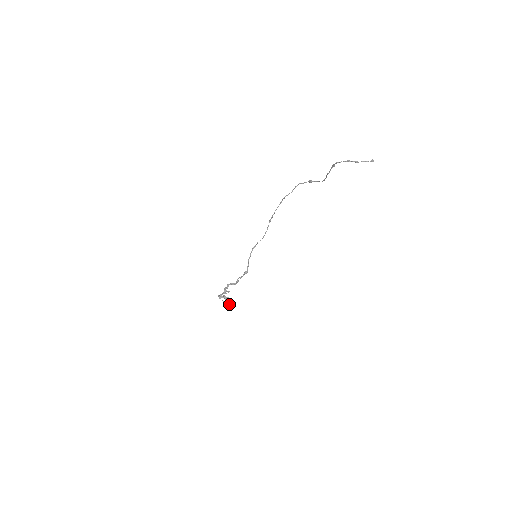
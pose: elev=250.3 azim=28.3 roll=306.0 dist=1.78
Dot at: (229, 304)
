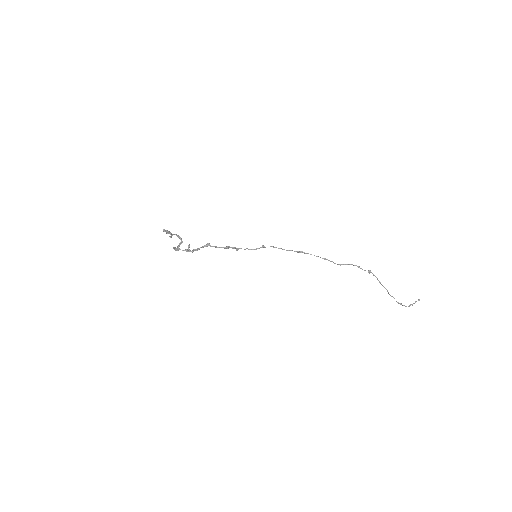
Dot at: occluded
